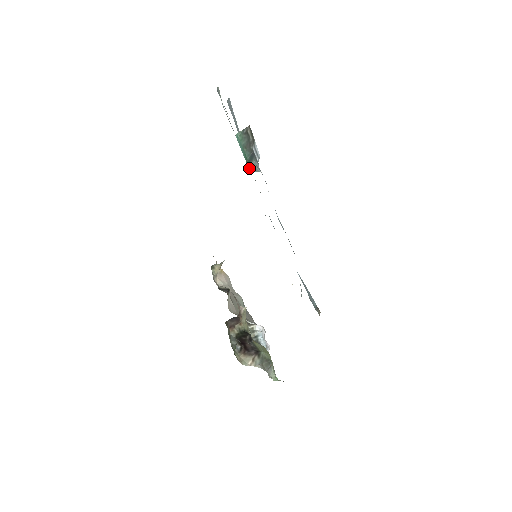
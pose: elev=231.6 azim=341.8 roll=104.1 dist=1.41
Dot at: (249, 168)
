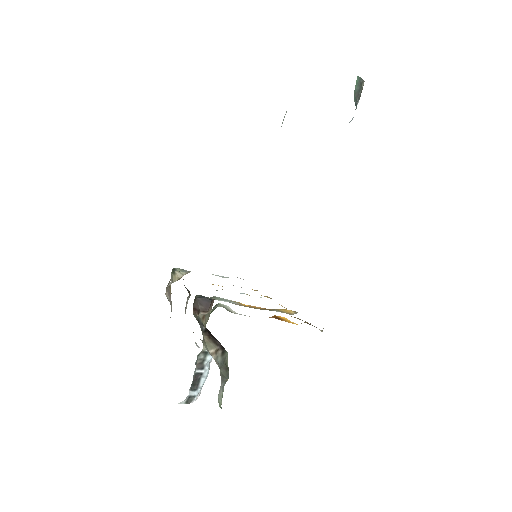
Dot at: occluded
